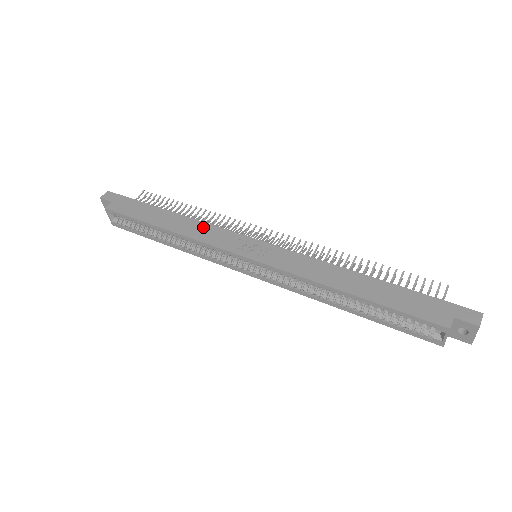
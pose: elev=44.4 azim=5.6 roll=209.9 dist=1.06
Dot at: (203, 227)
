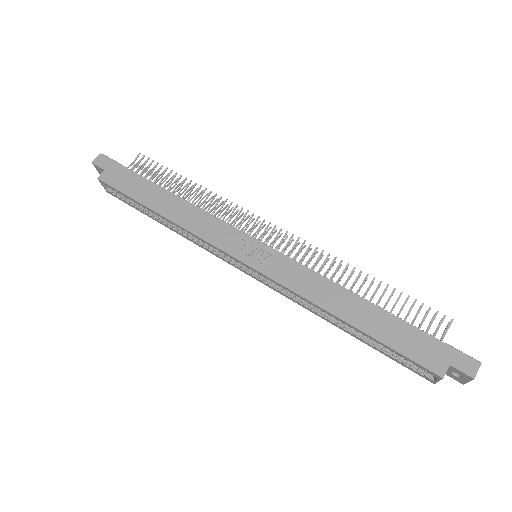
Dot at: (201, 217)
